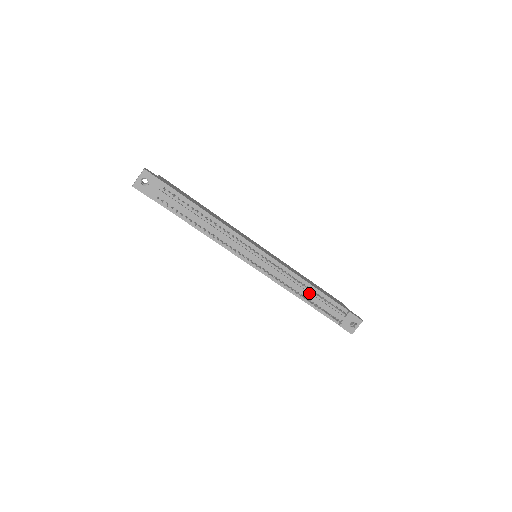
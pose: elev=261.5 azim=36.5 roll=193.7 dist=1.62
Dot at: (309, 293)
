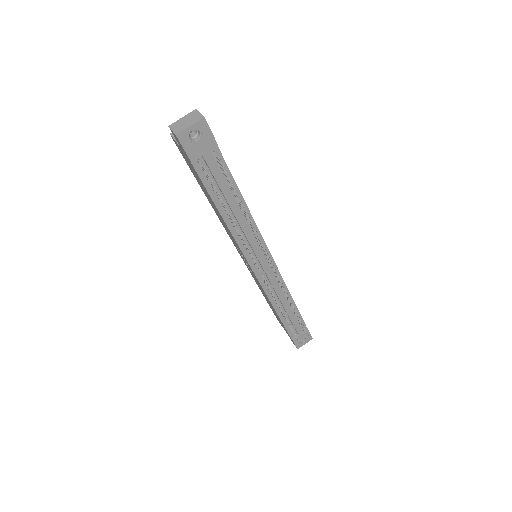
Dot at: (288, 308)
